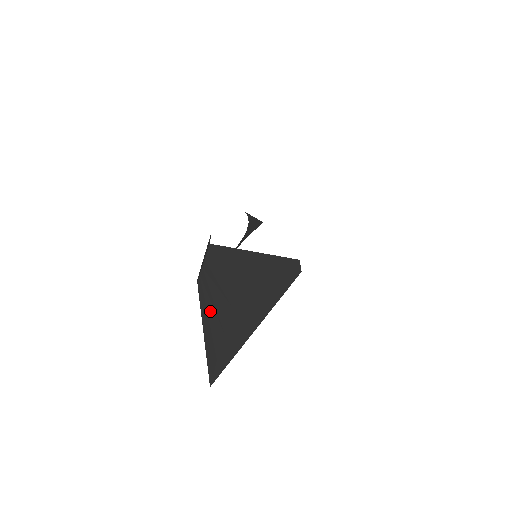
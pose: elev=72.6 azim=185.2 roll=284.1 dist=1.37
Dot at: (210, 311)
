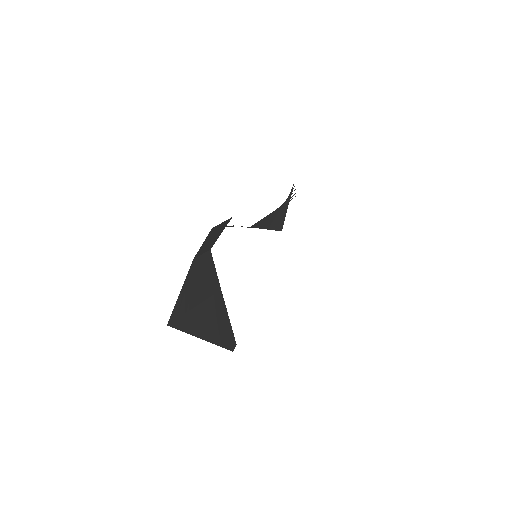
Dot at: (188, 289)
